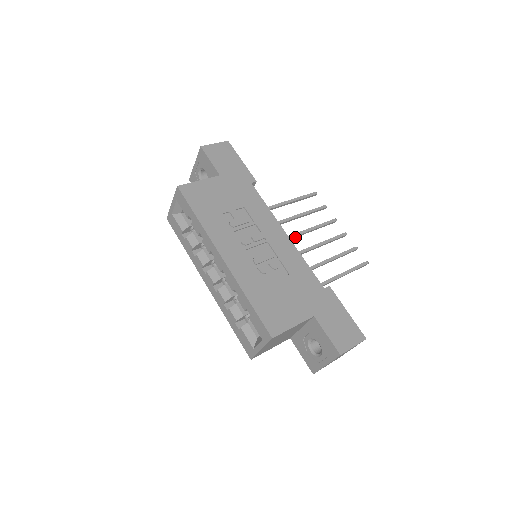
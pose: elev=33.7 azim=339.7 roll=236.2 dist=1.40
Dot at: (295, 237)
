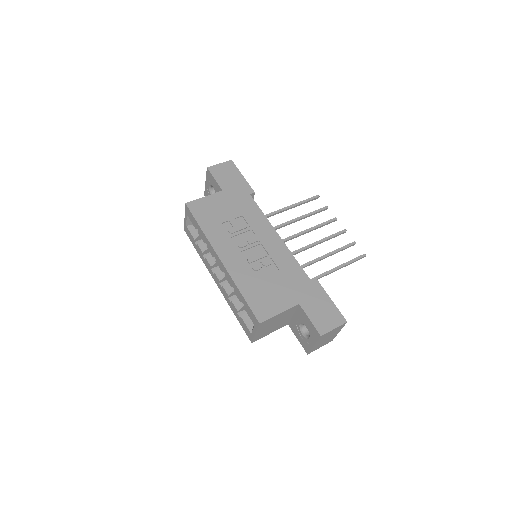
Dot at: (296, 237)
